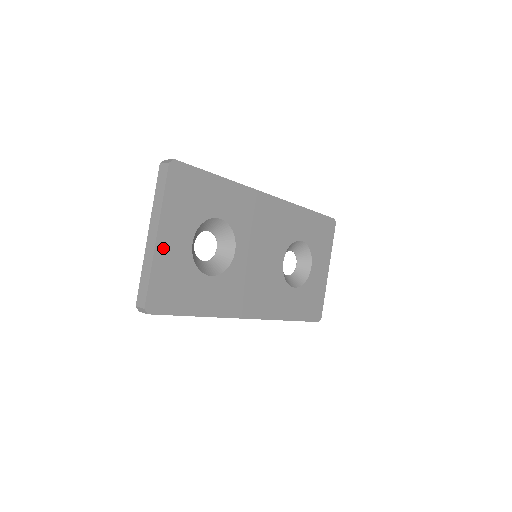
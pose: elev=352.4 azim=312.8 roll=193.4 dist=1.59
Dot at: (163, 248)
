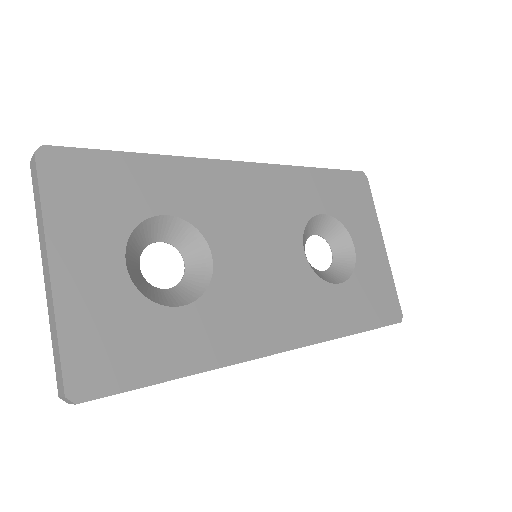
Dot at: (69, 286)
